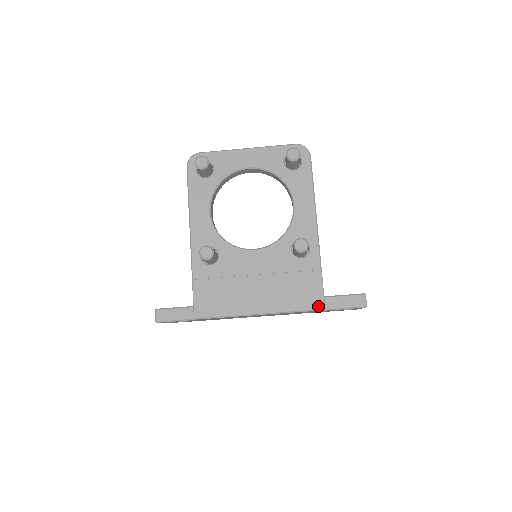
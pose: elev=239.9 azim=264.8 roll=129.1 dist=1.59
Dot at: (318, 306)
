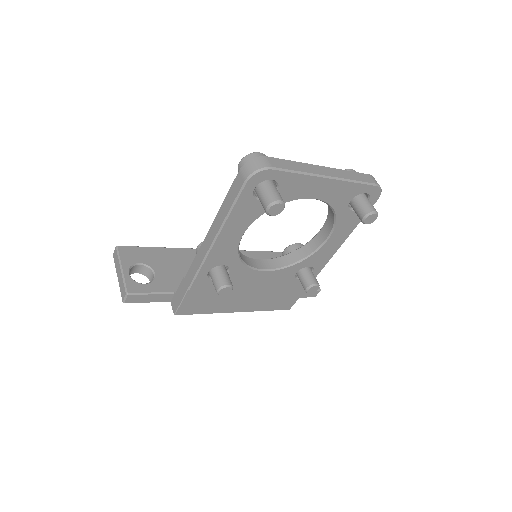
Dot at: (286, 308)
